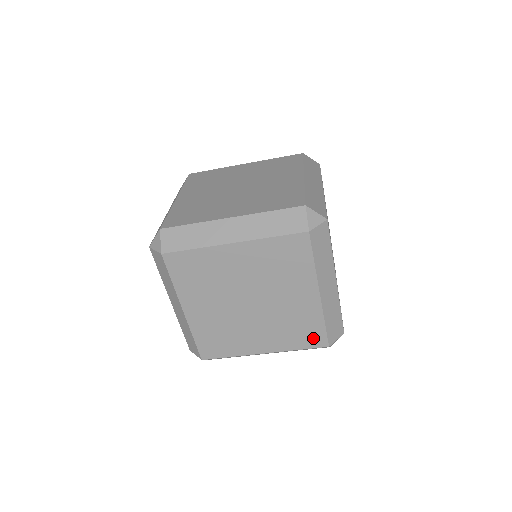
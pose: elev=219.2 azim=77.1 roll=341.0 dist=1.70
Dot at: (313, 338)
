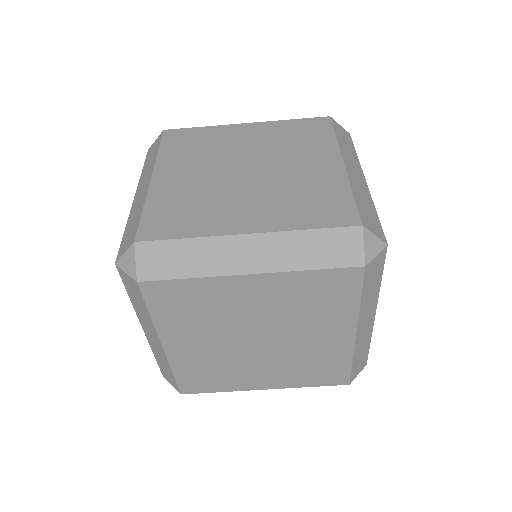
Dot at: (334, 213)
